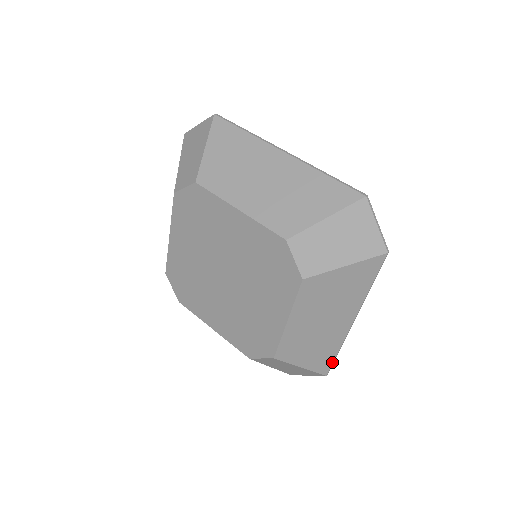
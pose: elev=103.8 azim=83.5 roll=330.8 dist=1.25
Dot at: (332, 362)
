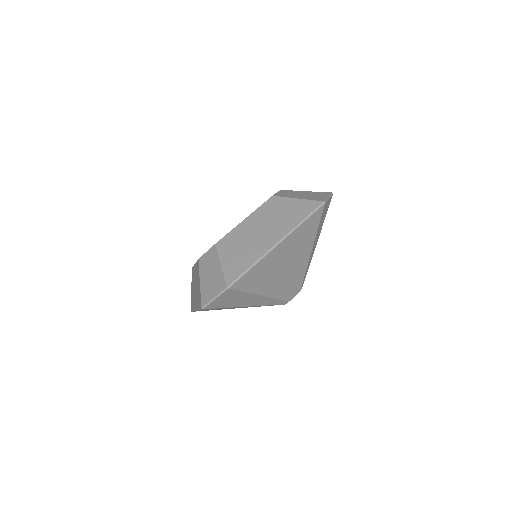
Dot at: (241, 274)
